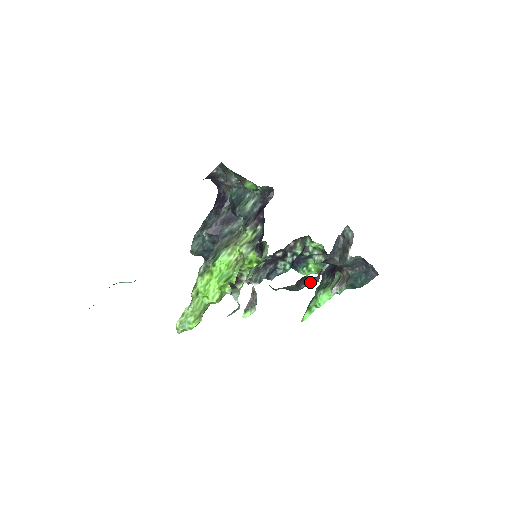
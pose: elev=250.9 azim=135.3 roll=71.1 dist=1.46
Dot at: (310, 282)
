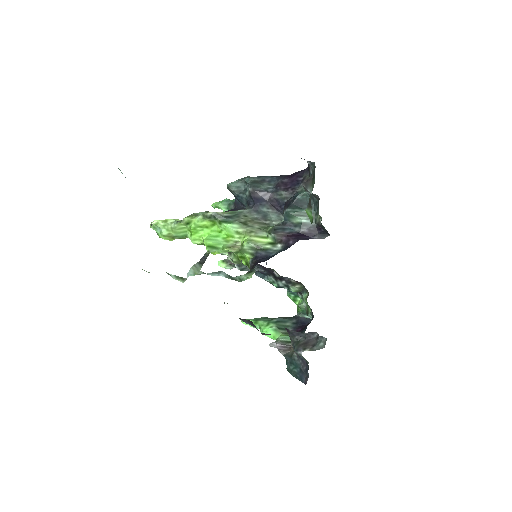
Dot at: occluded
